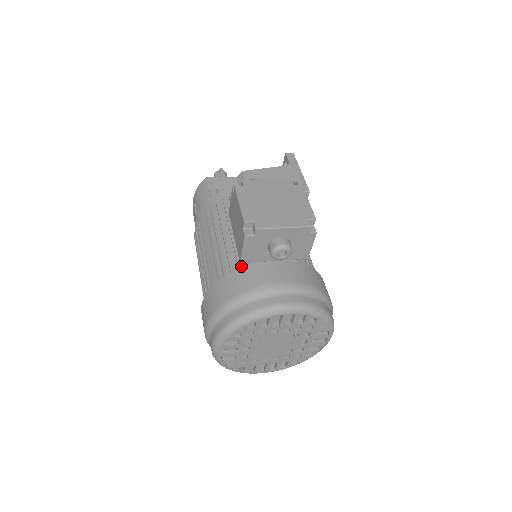
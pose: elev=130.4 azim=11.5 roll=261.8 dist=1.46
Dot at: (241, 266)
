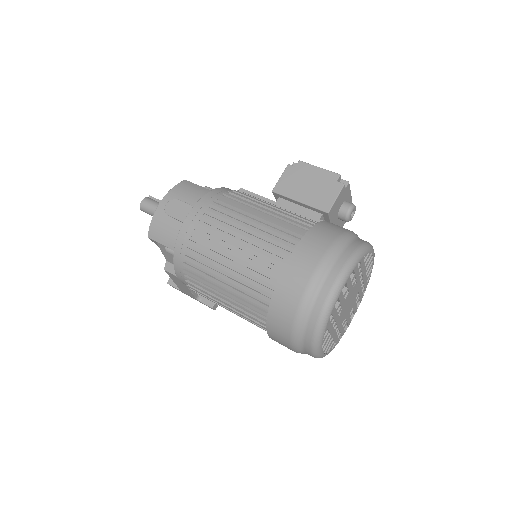
Dot at: occluded
